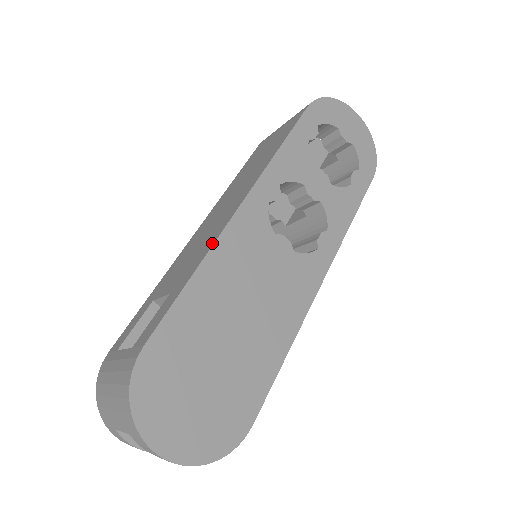
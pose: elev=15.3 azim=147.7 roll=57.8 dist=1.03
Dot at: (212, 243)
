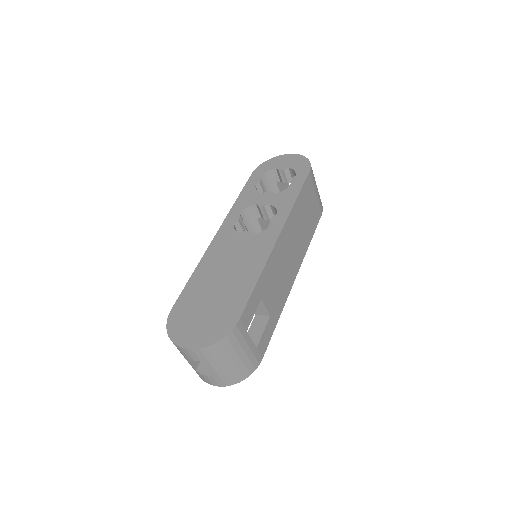
Dot at: (204, 256)
